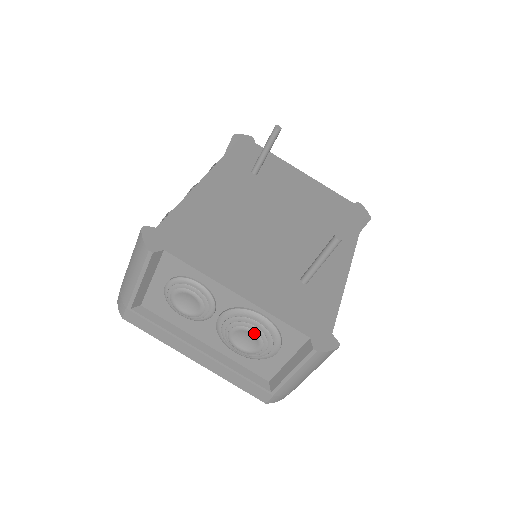
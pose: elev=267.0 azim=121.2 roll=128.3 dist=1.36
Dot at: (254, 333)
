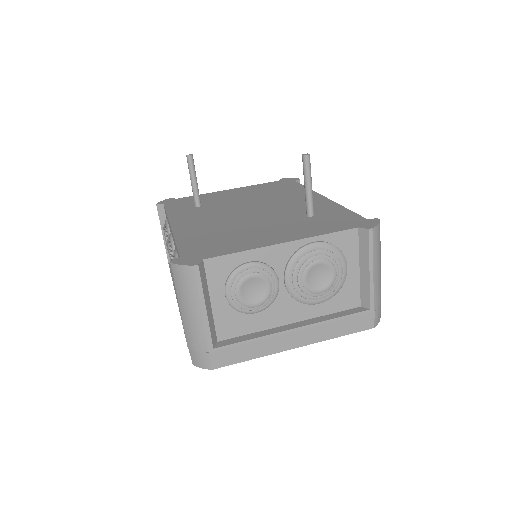
Dot at: (320, 261)
